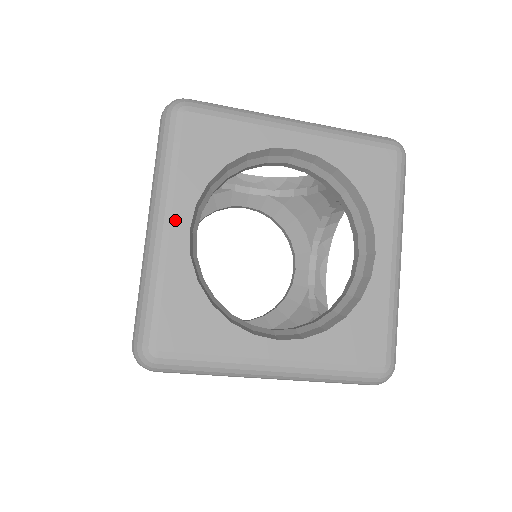
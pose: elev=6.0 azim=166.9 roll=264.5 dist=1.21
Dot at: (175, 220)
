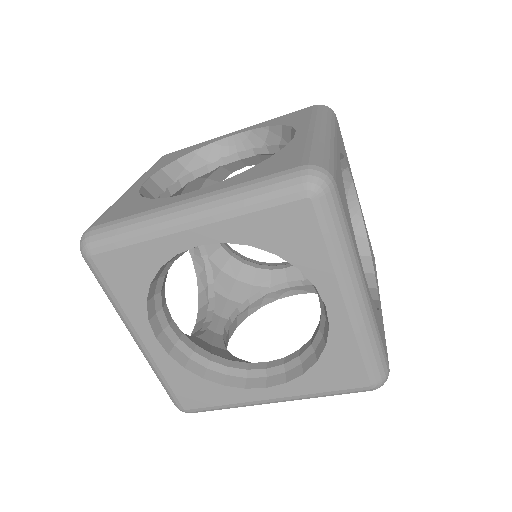
Dot at: (142, 336)
